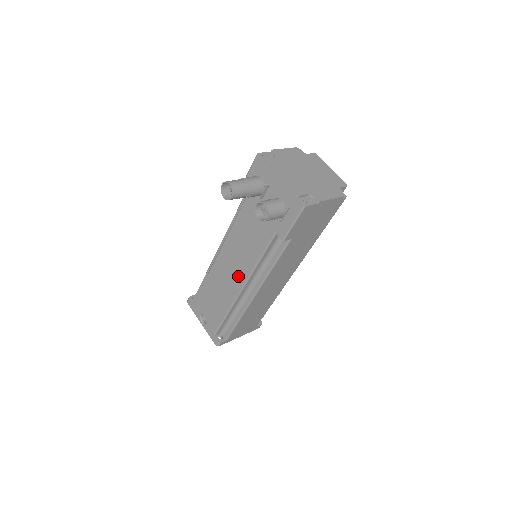
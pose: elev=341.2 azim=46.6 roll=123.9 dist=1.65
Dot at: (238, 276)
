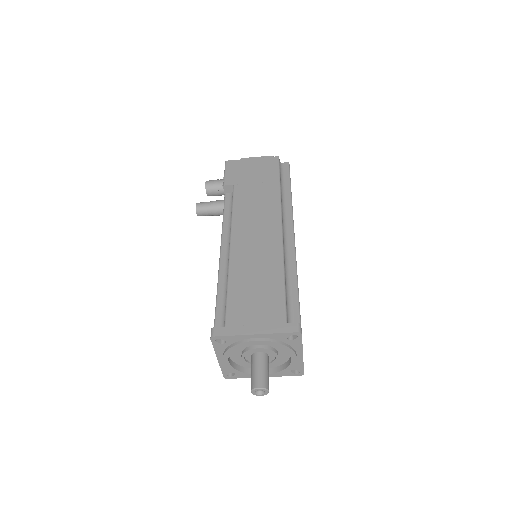
Dot at: occluded
